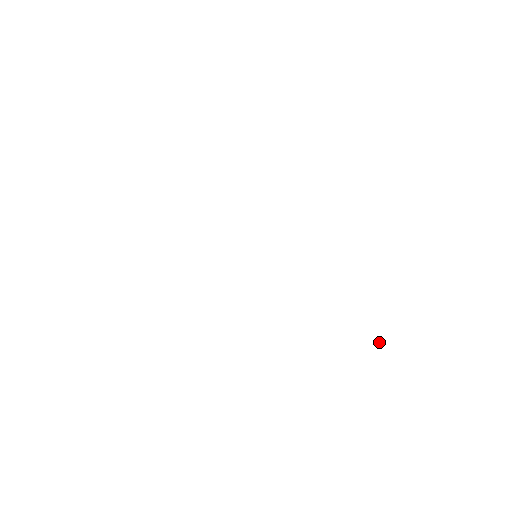
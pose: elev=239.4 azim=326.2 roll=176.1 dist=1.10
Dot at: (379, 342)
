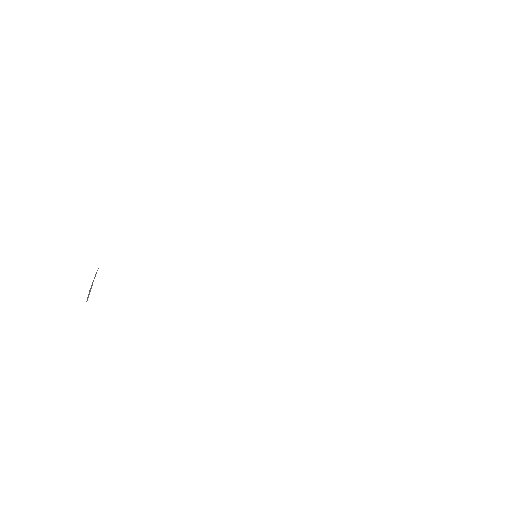
Dot at: occluded
